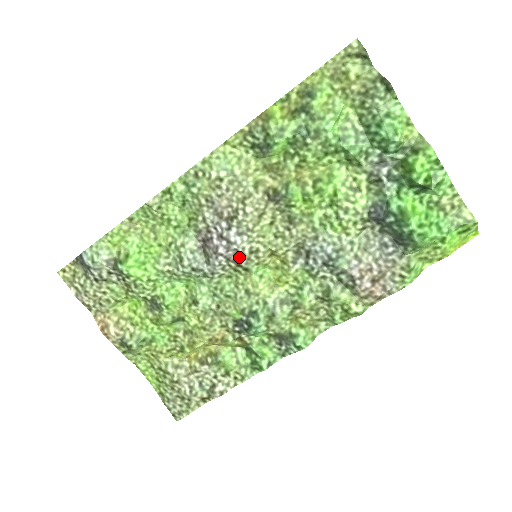
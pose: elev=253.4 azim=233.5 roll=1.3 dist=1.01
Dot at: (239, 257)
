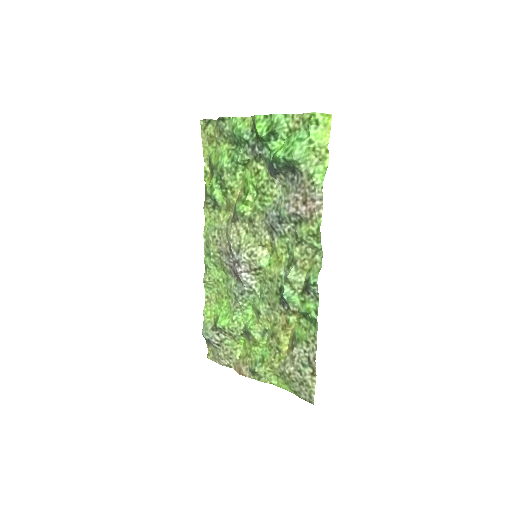
Dot at: (249, 265)
